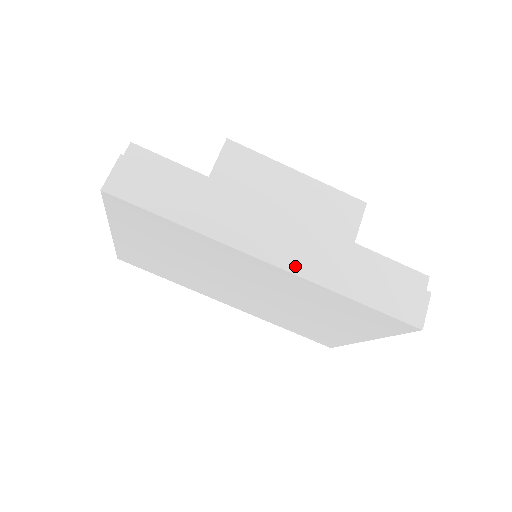
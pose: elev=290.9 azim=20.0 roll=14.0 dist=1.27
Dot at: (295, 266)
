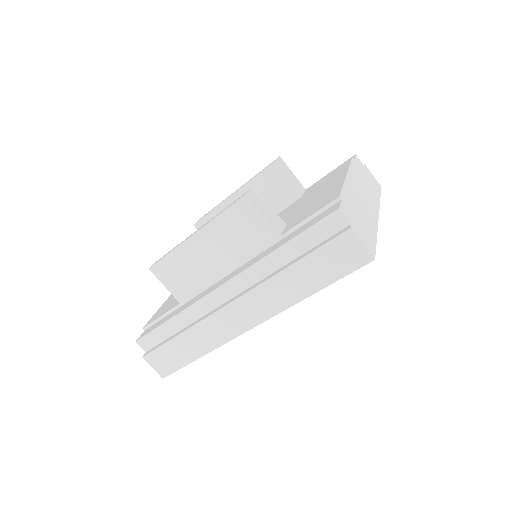
Dot at: (264, 314)
